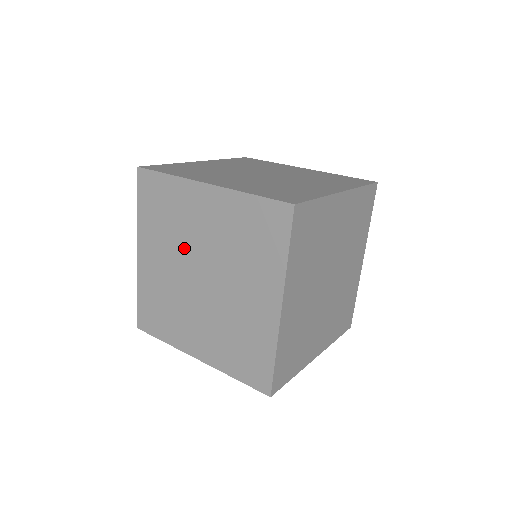
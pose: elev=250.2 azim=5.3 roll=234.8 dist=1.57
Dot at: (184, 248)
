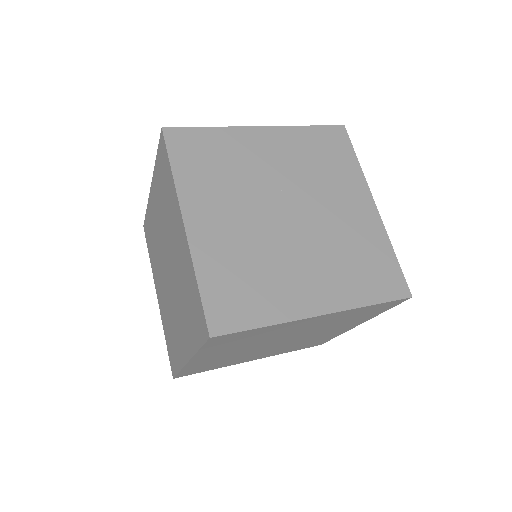
Dot at: occluded
